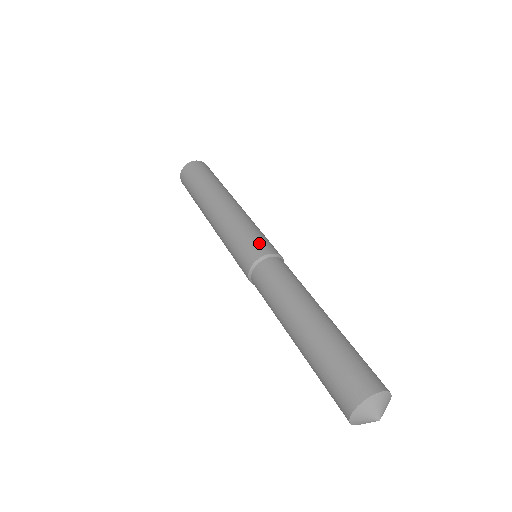
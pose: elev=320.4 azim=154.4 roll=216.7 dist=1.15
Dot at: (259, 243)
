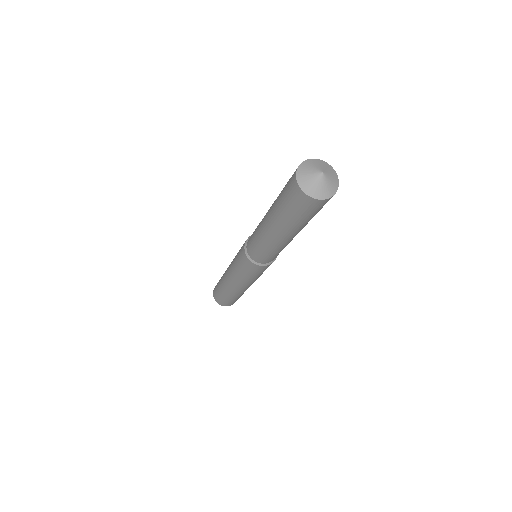
Dot at: occluded
